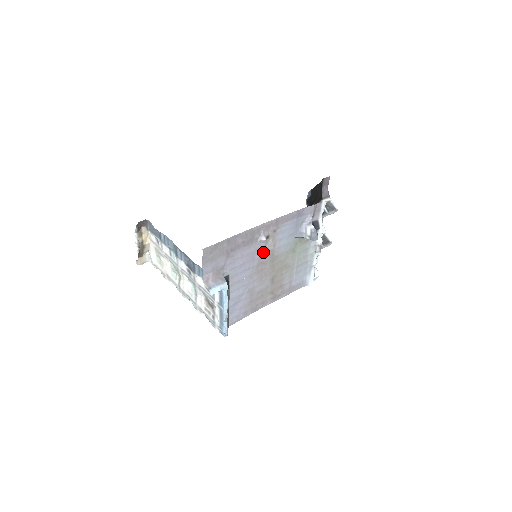
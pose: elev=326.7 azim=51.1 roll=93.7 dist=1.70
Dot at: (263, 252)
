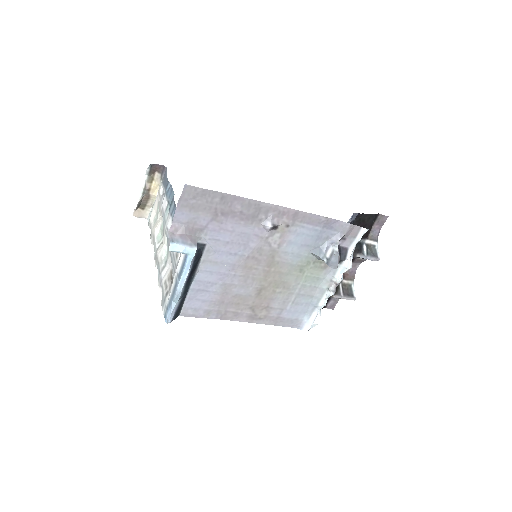
Dot at: (262, 244)
